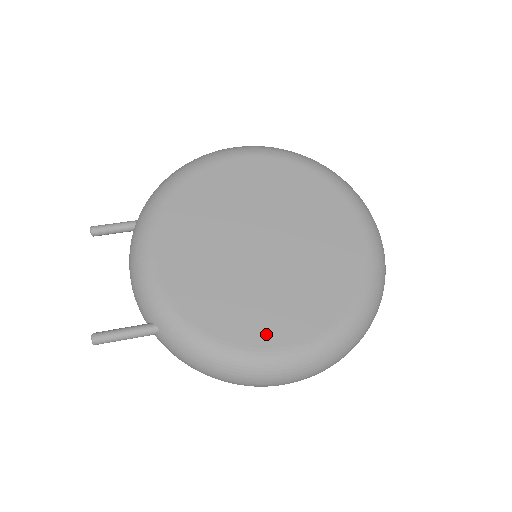
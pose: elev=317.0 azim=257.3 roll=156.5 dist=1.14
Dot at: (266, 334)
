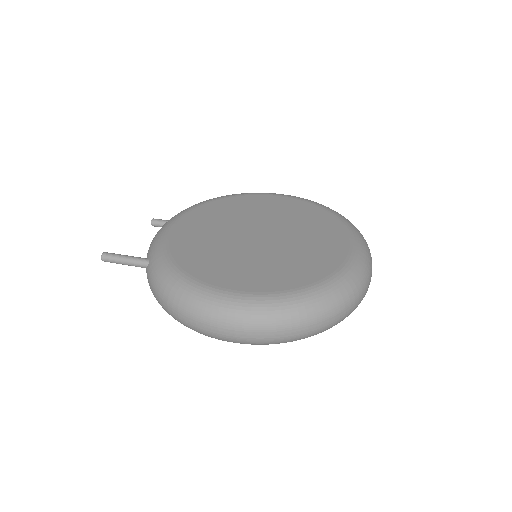
Dot at: (223, 279)
